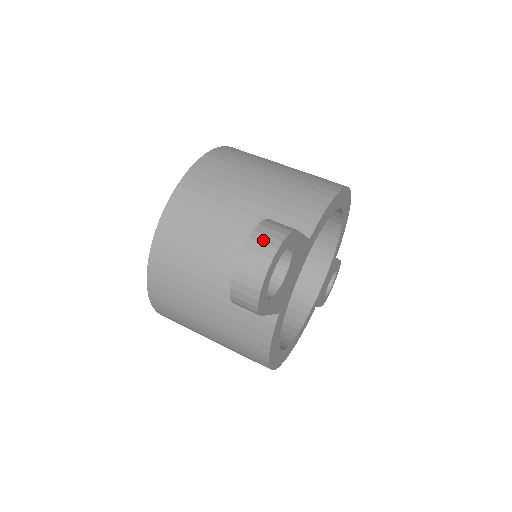
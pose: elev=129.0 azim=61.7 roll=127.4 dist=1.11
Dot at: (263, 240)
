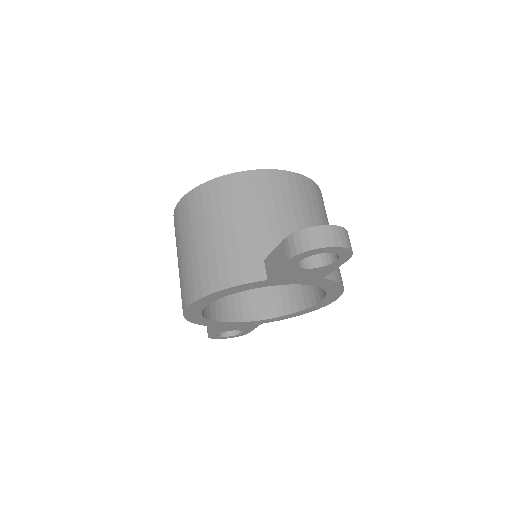
Dot at: (346, 237)
